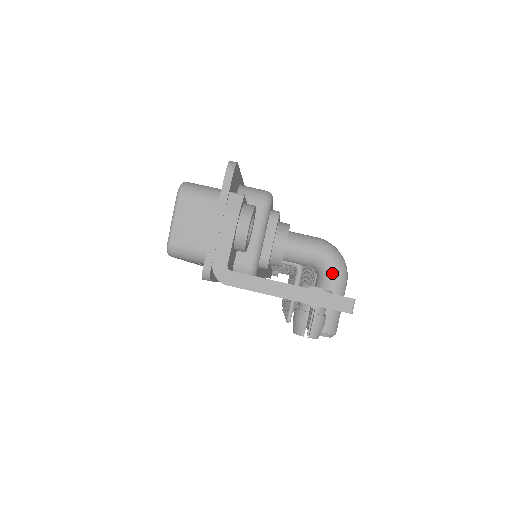
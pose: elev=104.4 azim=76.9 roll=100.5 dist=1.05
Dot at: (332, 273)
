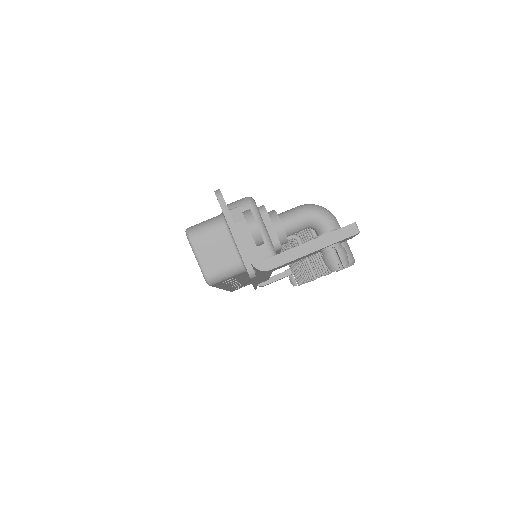
Dot at: (325, 222)
